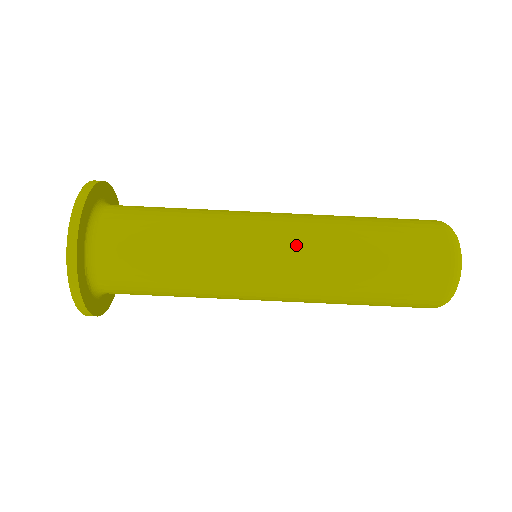
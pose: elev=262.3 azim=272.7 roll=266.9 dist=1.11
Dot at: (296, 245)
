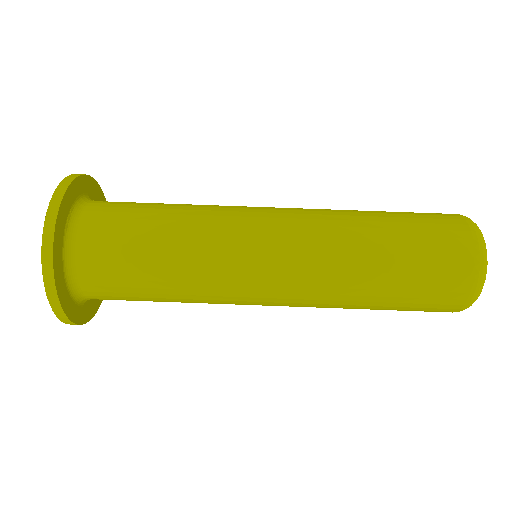
Dot at: (298, 208)
